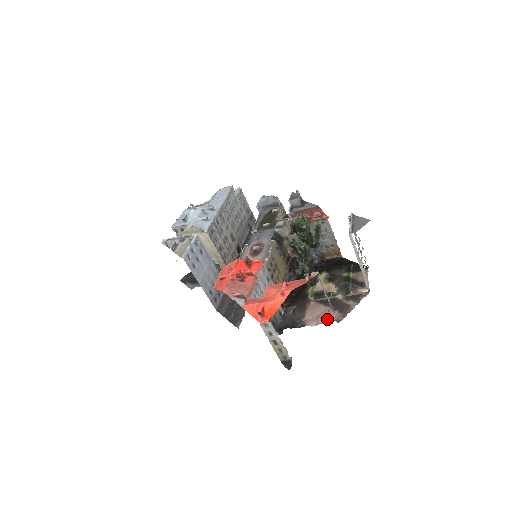
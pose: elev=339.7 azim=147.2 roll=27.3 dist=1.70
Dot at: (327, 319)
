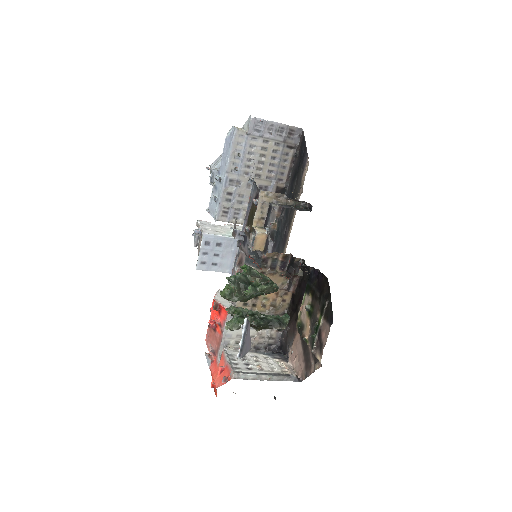
Dot at: (298, 368)
